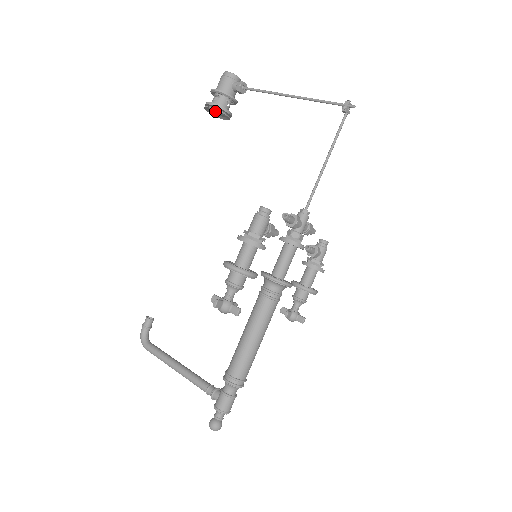
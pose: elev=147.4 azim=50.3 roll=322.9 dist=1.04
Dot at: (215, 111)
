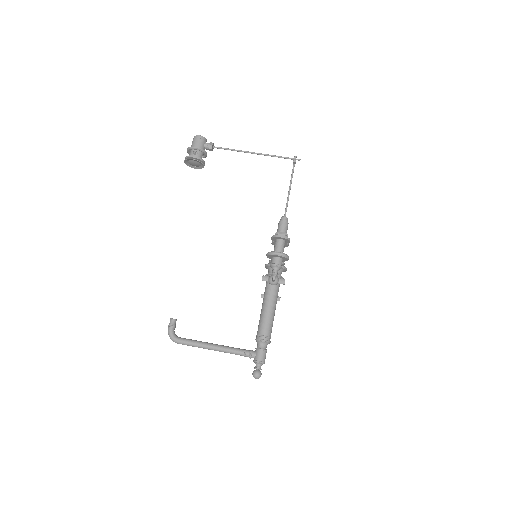
Dot at: (195, 162)
